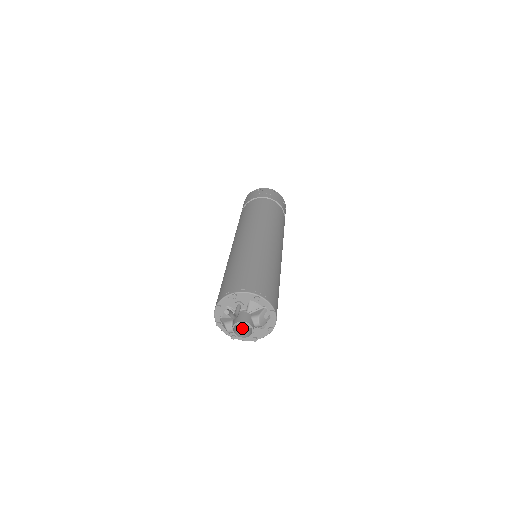
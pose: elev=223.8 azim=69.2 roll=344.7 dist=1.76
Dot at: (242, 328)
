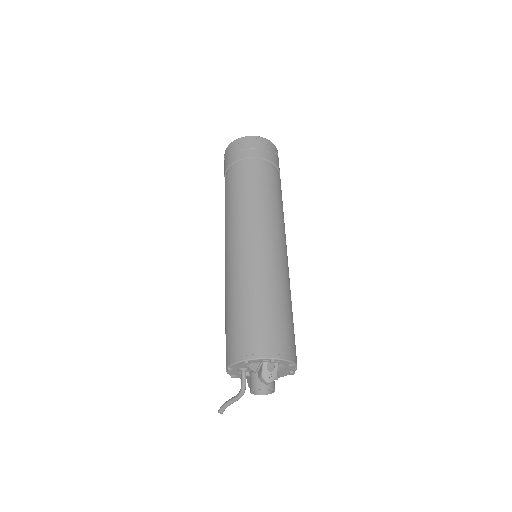
Dot at: occluded
